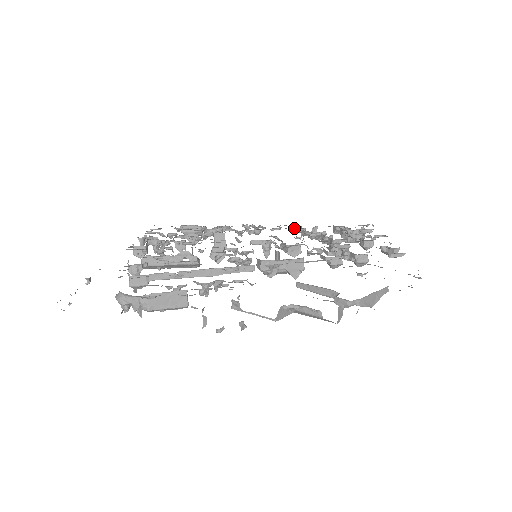
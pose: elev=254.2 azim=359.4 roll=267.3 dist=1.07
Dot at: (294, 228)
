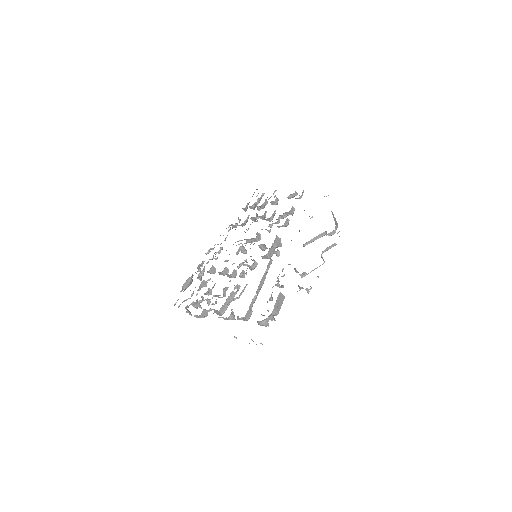
Dot at: occluded
